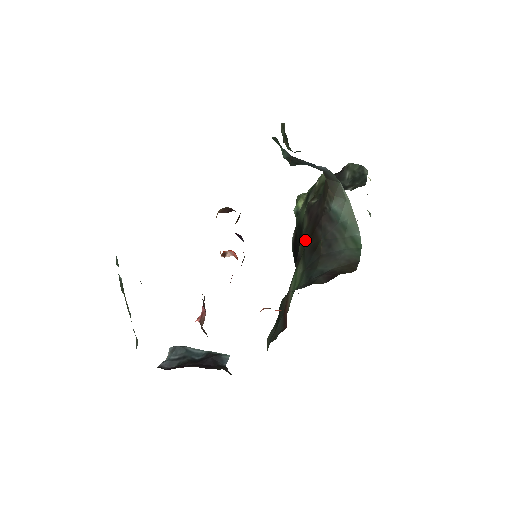
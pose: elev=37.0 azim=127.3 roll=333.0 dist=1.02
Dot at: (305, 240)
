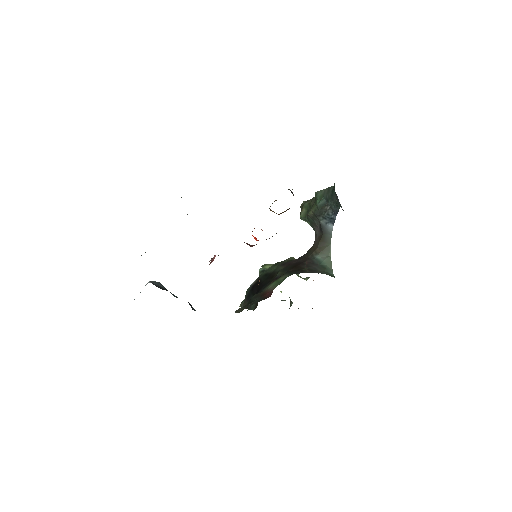
Dot at: (286, 269)
